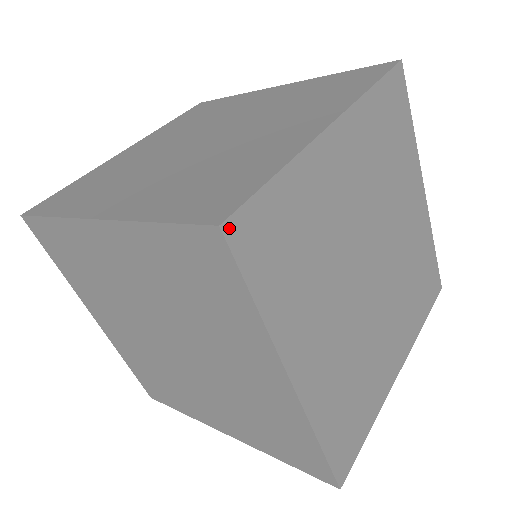
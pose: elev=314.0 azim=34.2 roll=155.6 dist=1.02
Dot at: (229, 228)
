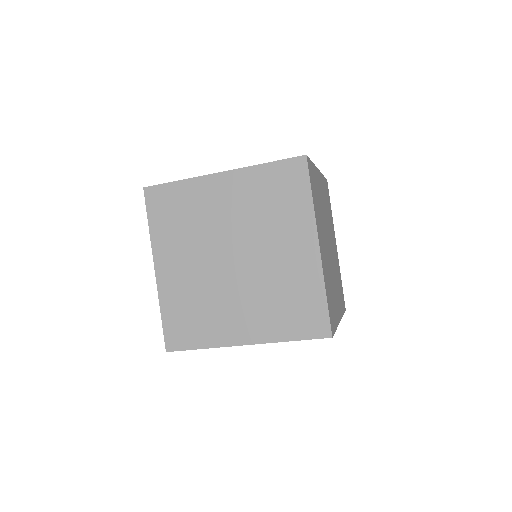
Dot at: (307, 159)
